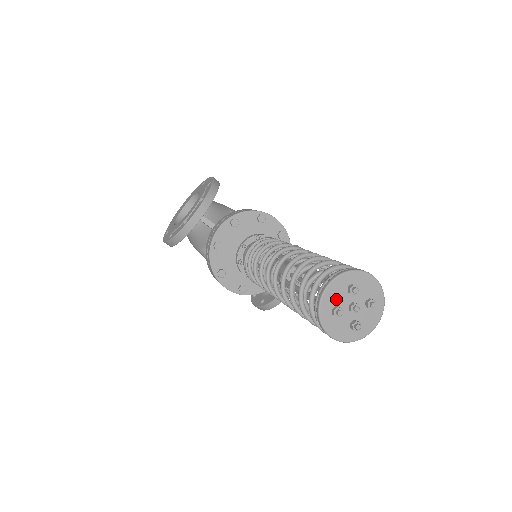
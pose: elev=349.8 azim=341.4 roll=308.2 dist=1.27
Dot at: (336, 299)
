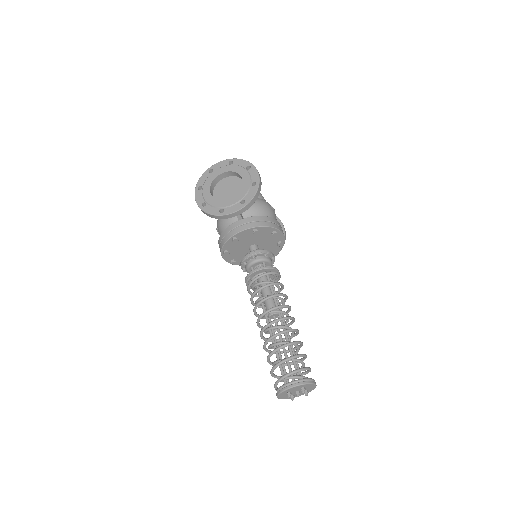
Dot at: (292, 390)
